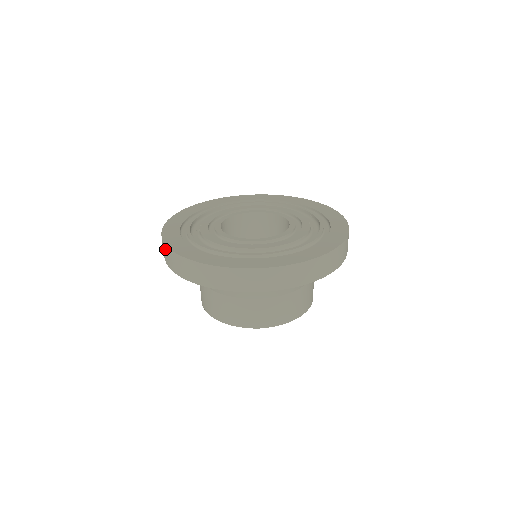
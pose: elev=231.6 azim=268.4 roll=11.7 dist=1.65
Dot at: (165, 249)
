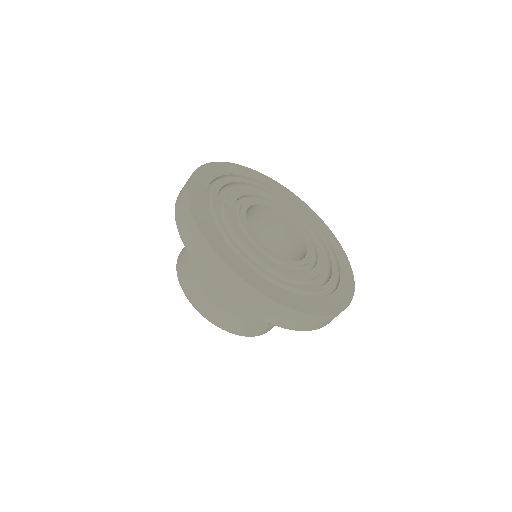
Dot at: (186, 211)
